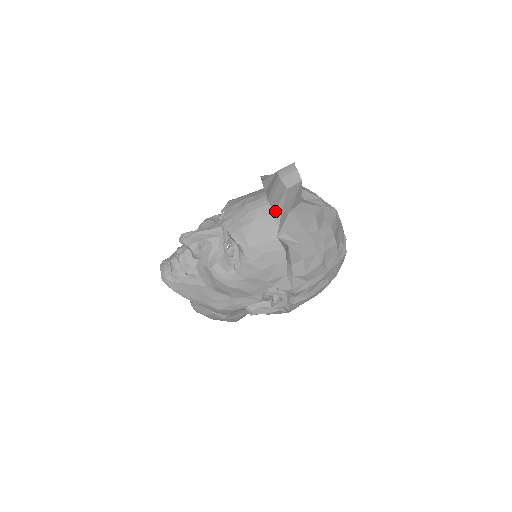
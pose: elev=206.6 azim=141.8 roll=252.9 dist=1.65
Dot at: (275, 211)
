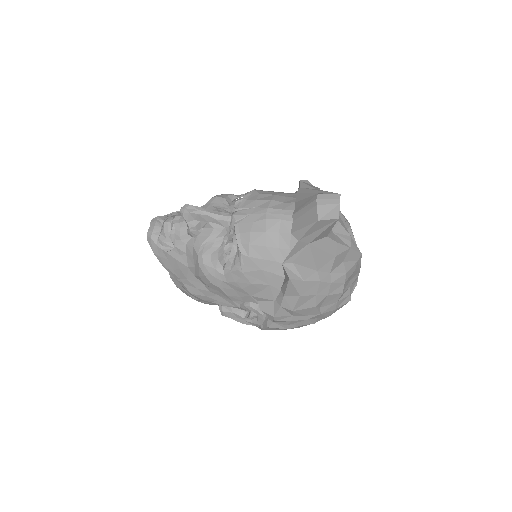
Dot at: (294, 233)
